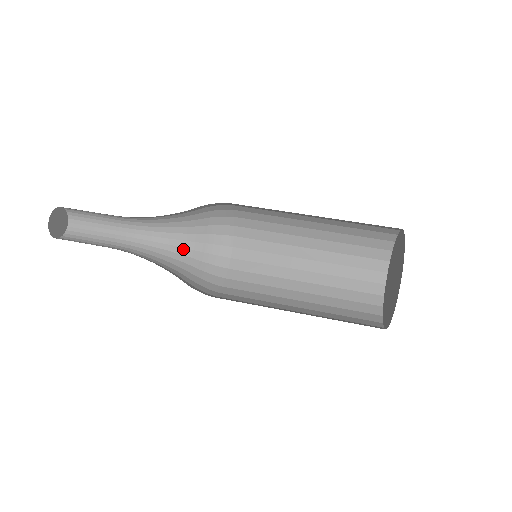
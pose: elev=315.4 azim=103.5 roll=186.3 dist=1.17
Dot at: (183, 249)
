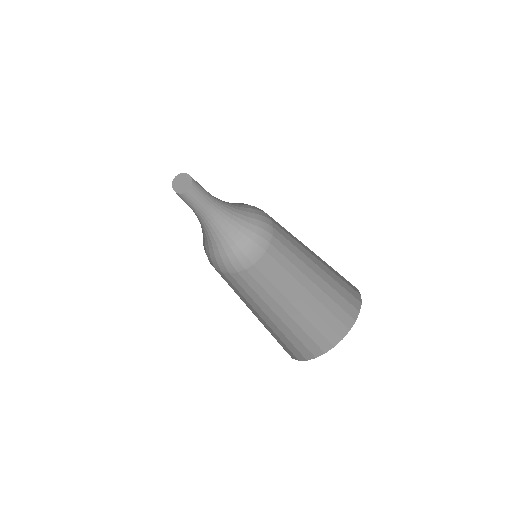
Dot at: (220, 242)
